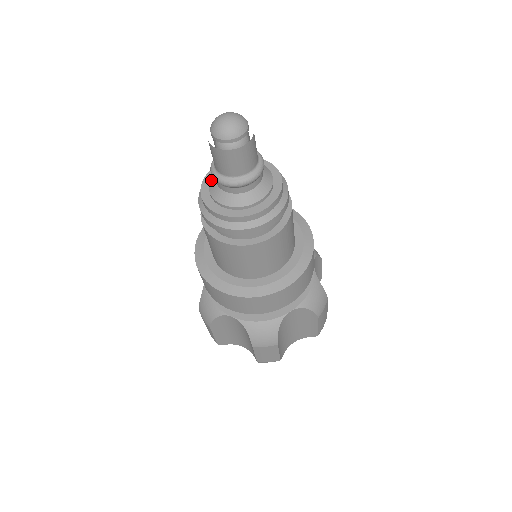
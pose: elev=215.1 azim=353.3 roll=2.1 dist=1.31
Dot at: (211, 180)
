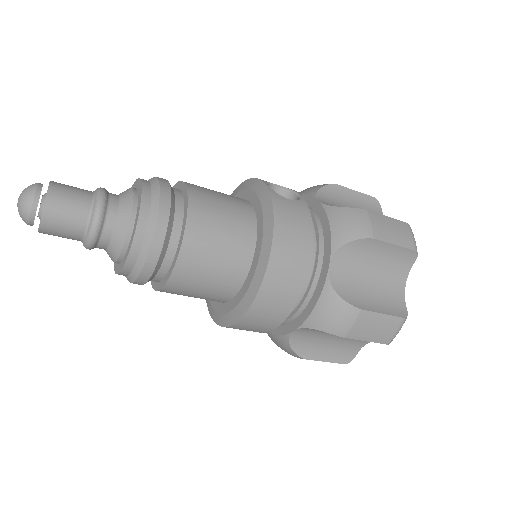
Dot at: occluded
